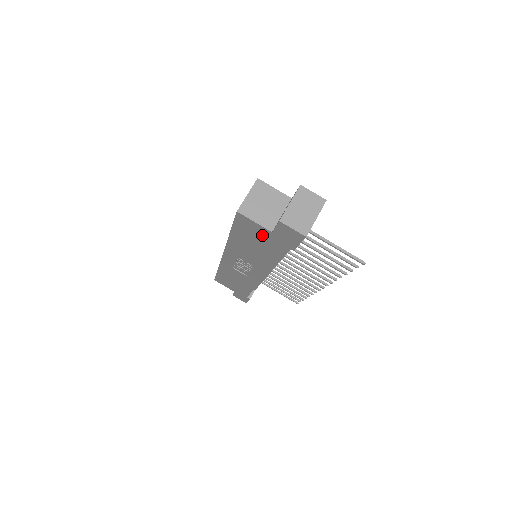
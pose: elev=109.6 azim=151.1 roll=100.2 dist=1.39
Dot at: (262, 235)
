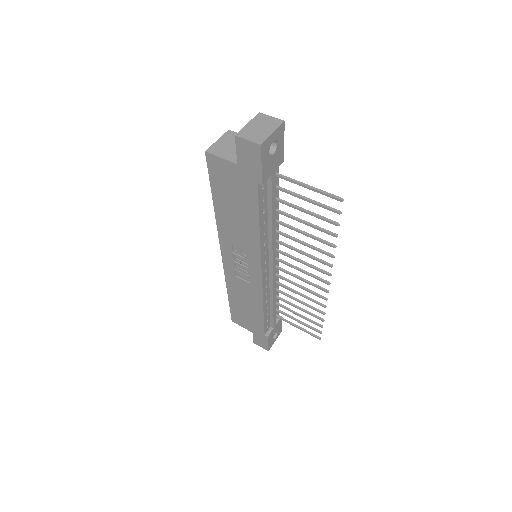
Dot at: (233, 179)
